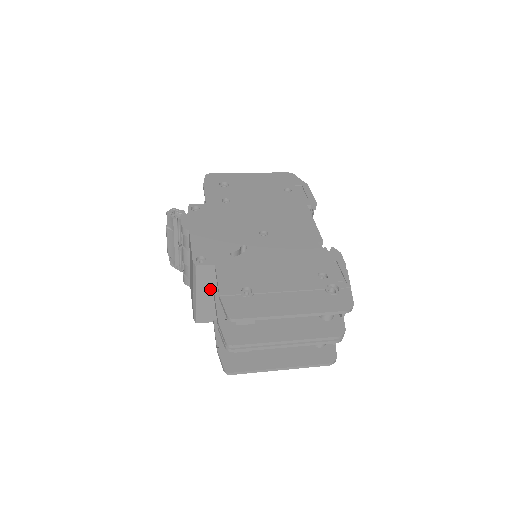
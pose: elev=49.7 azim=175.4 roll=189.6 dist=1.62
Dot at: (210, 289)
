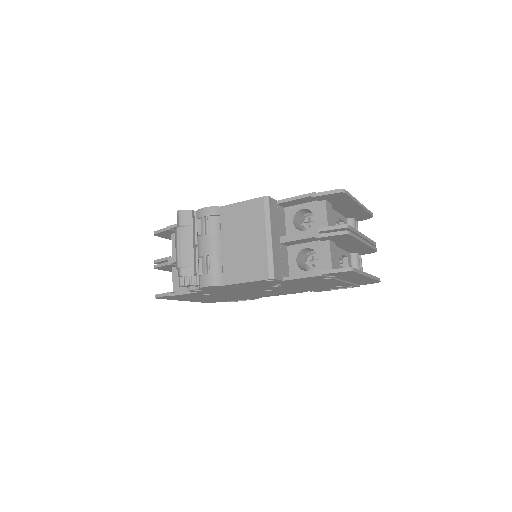
Dot at: (277, 231)
